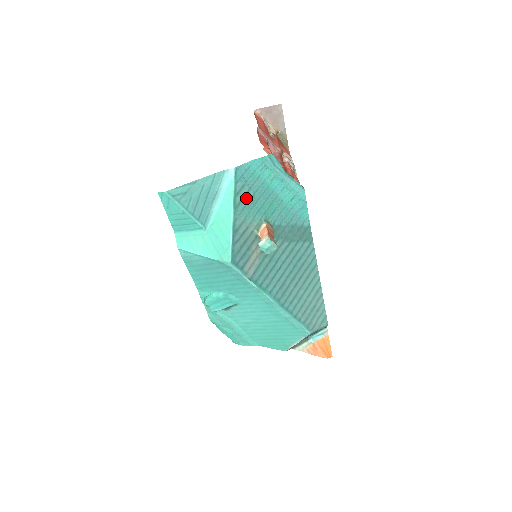
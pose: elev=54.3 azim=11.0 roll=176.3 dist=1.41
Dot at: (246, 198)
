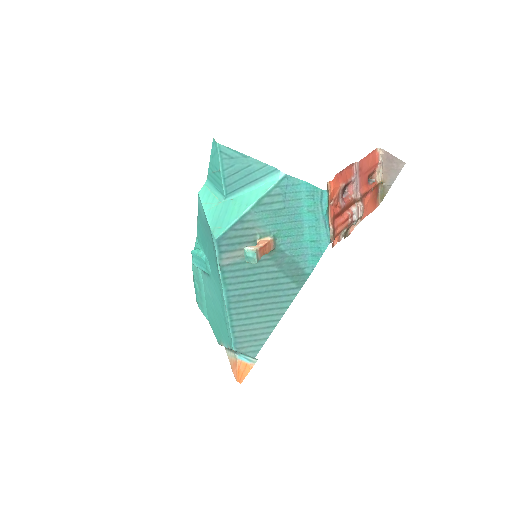
Dot at: (274, 205)
